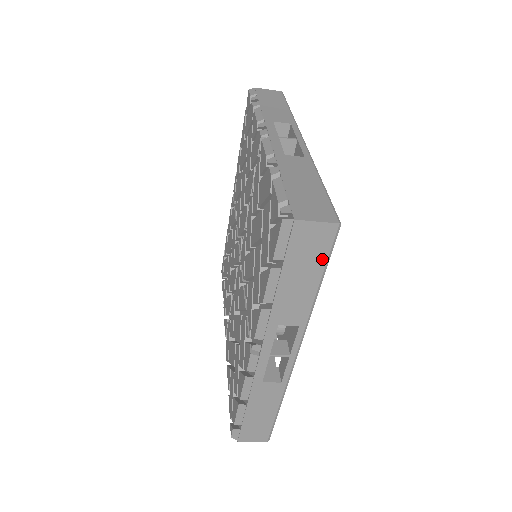
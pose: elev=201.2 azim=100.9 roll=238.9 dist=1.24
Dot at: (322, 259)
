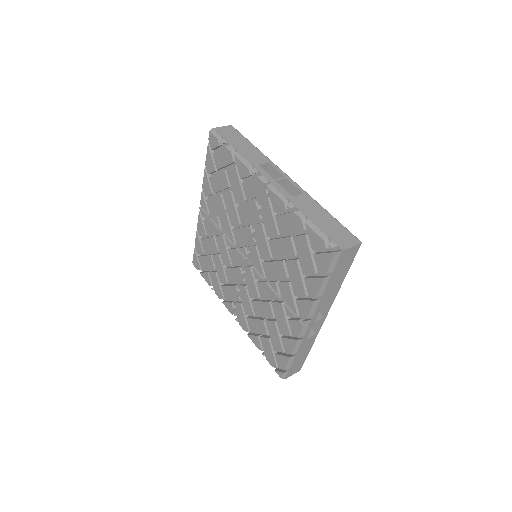
Dot at: (350, 263)
